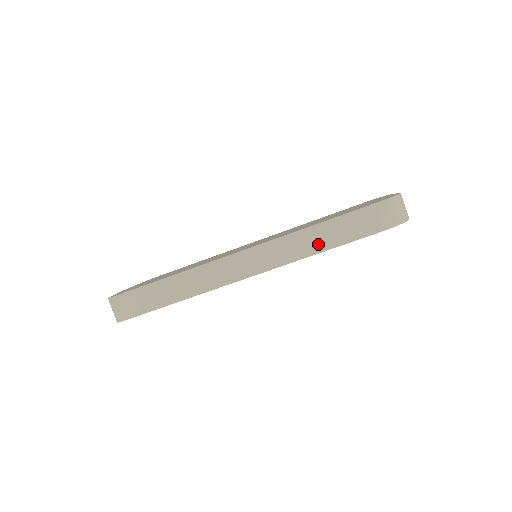
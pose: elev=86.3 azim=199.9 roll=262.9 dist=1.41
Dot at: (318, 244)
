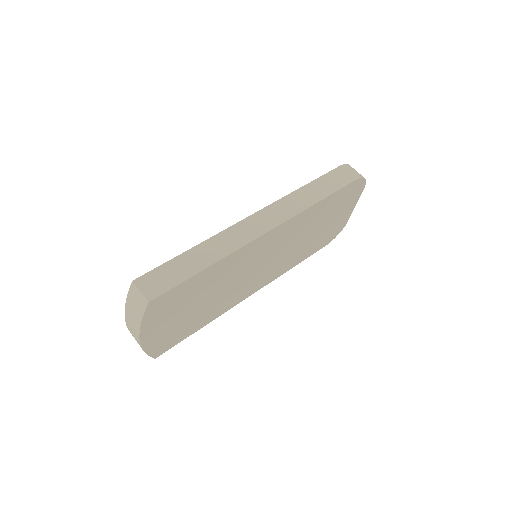
Dot at: (315, 196)
